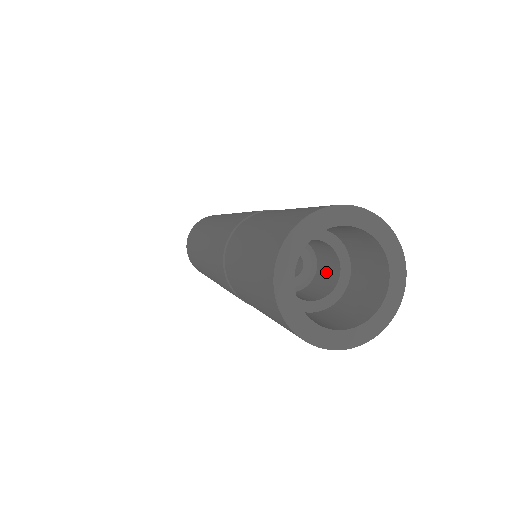
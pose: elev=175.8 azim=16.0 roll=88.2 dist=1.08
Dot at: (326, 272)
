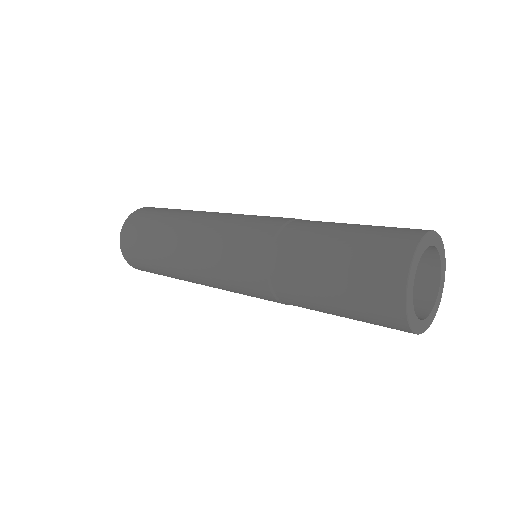
Dot at: occluded
